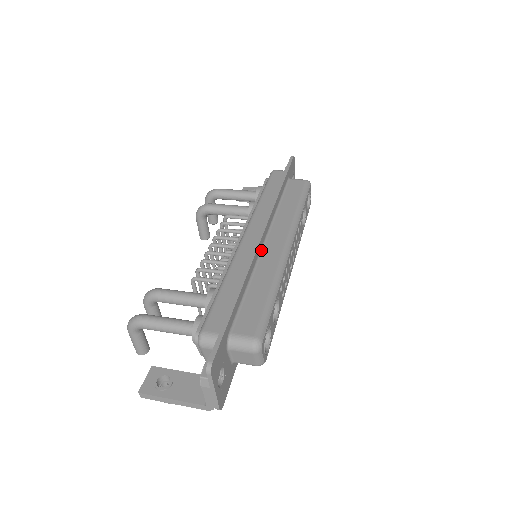
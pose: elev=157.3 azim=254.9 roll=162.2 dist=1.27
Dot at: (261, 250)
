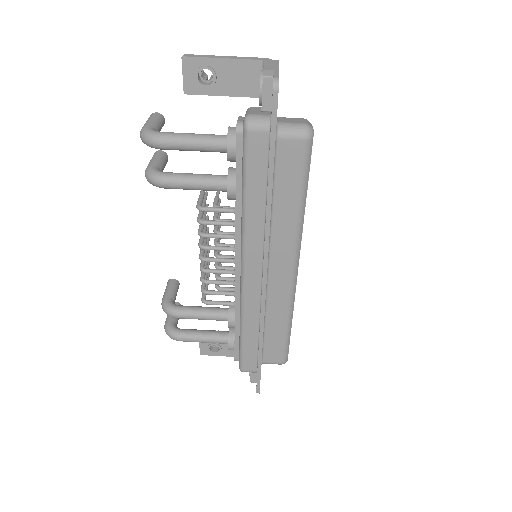
Dot at: (267, 285)
